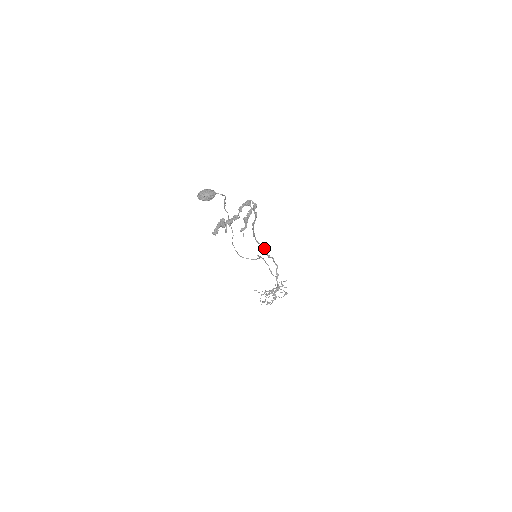
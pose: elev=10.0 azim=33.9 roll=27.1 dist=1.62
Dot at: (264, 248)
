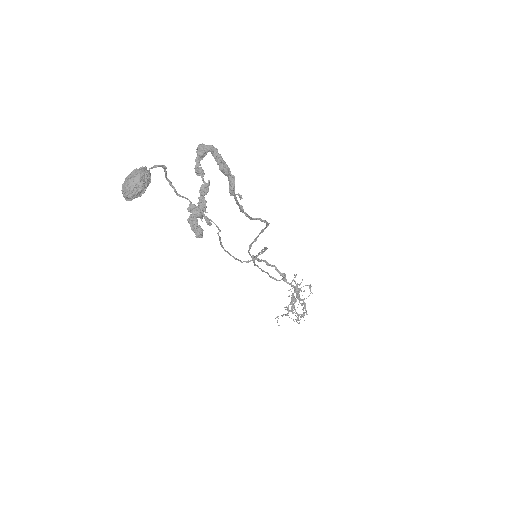
Dot at: (264, 221)
